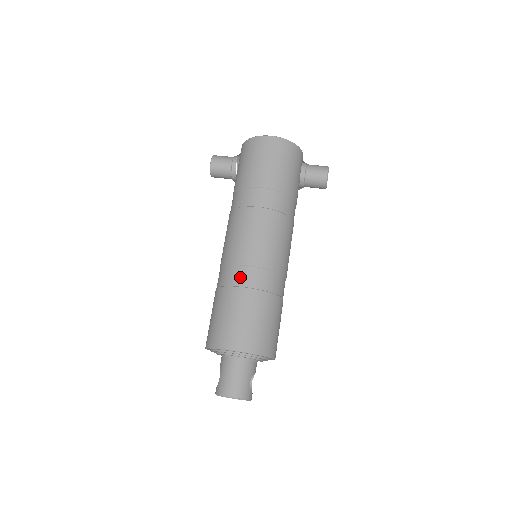
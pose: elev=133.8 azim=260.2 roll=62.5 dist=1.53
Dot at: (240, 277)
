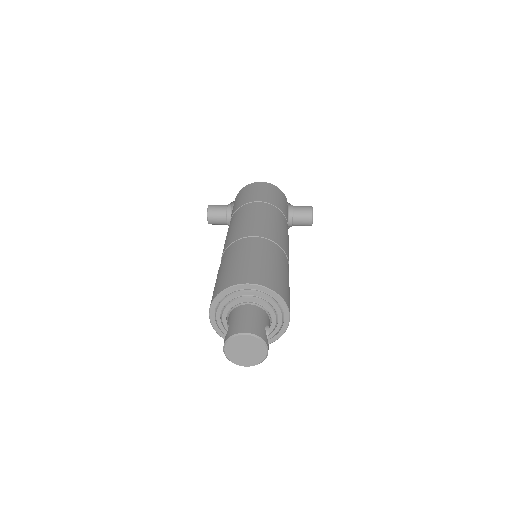
Dot at: (245, 243)
